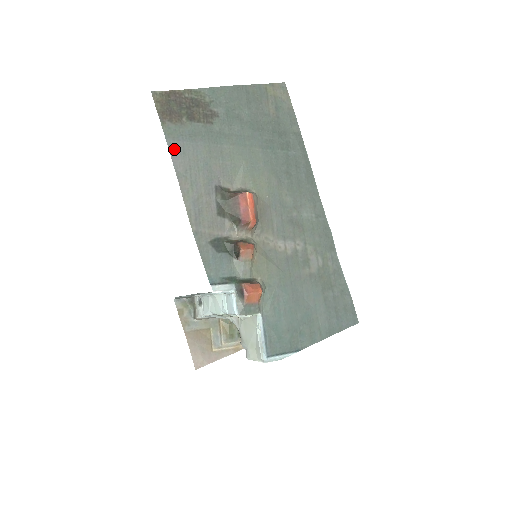
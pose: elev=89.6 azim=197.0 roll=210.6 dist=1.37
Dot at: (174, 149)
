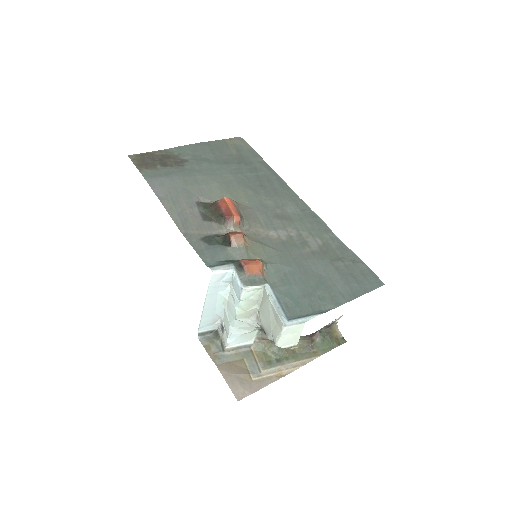
Dot at: (153, 183)
